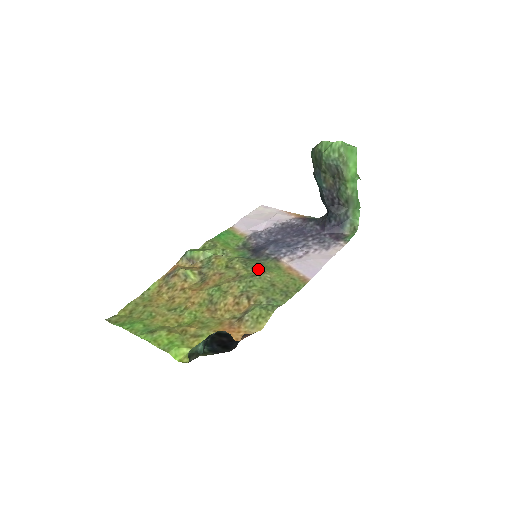
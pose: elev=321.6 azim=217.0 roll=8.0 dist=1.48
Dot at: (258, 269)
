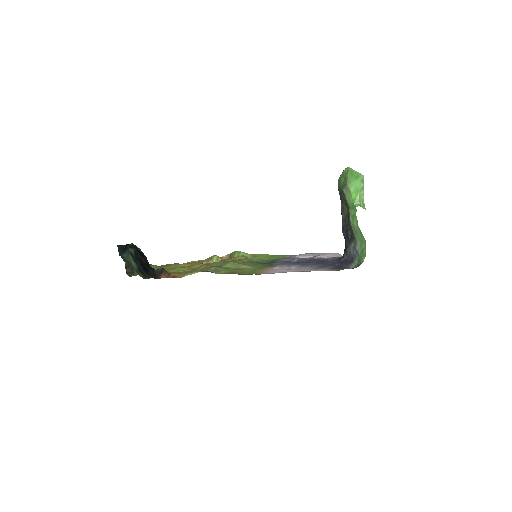
Dot at: (247, 263)
